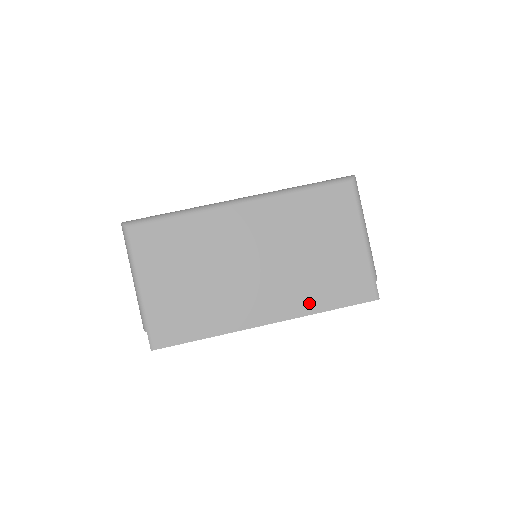
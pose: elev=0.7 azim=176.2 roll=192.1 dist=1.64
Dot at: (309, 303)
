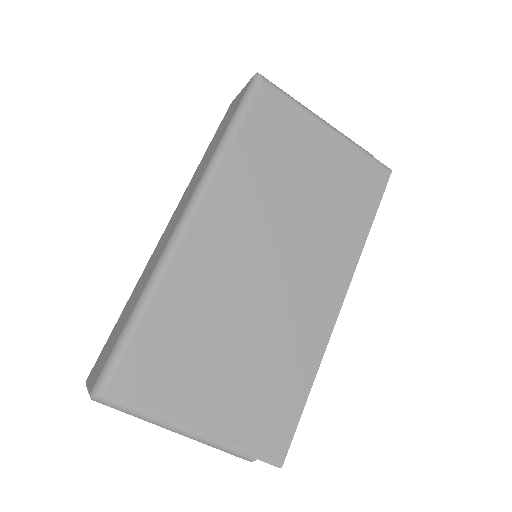
Dot at: (351, 241)
